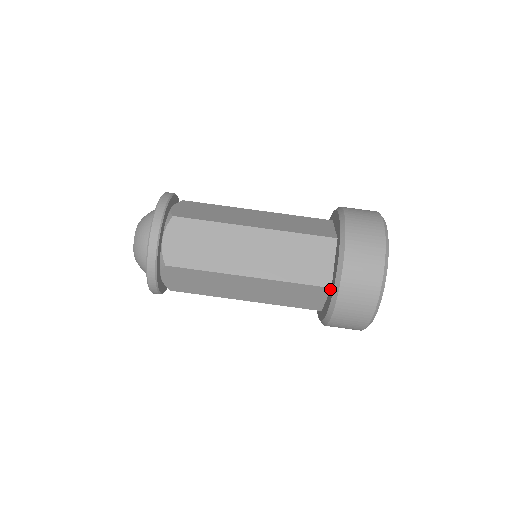
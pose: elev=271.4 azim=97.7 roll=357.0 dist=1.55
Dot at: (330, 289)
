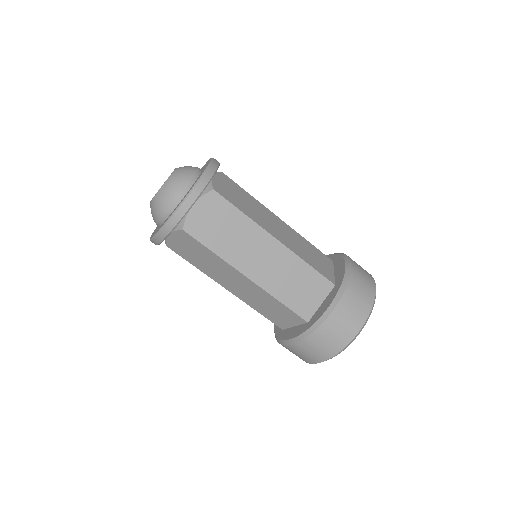
Dot at: (306, 322)
